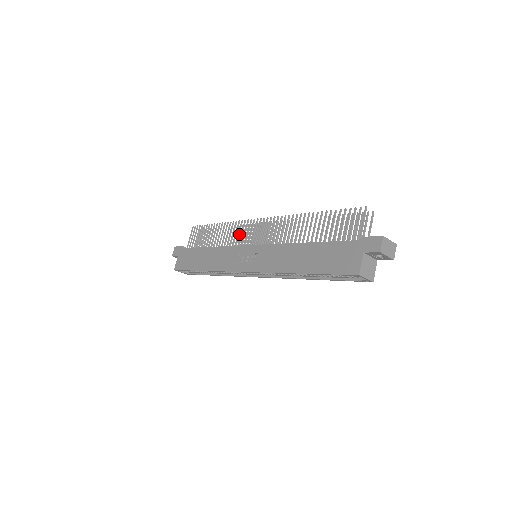
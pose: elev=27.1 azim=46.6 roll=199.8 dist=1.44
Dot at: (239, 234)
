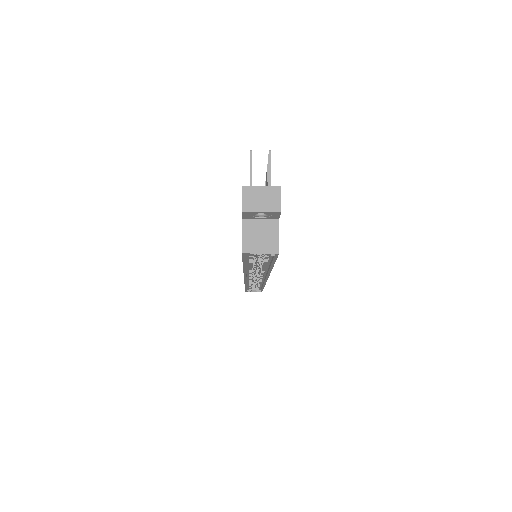
Dot at: occluded
